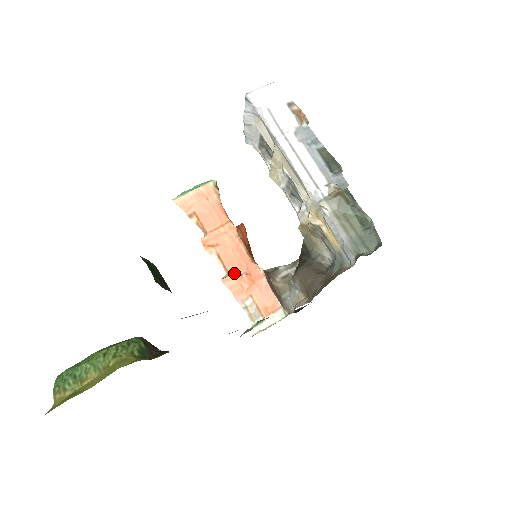
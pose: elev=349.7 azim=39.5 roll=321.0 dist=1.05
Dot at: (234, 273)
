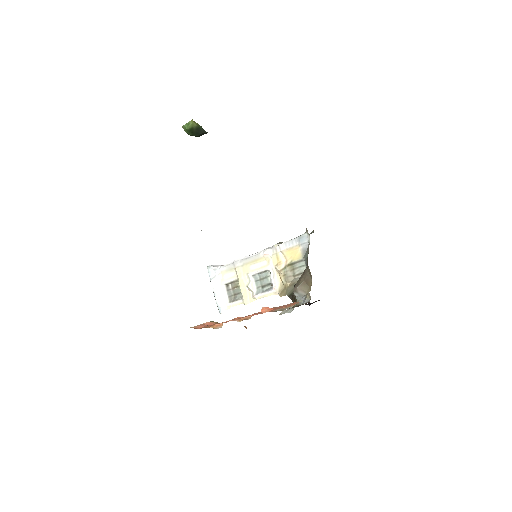
Dot at: occluded
